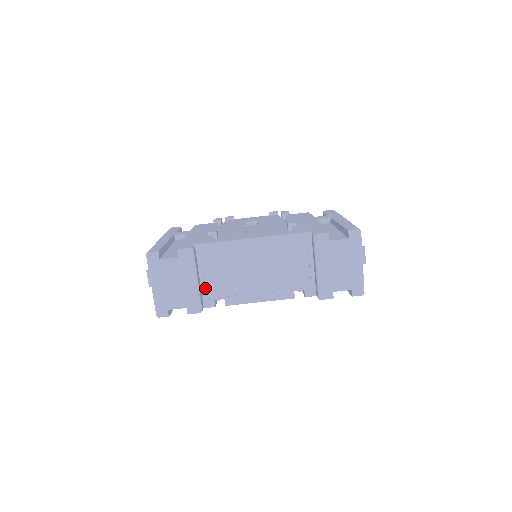
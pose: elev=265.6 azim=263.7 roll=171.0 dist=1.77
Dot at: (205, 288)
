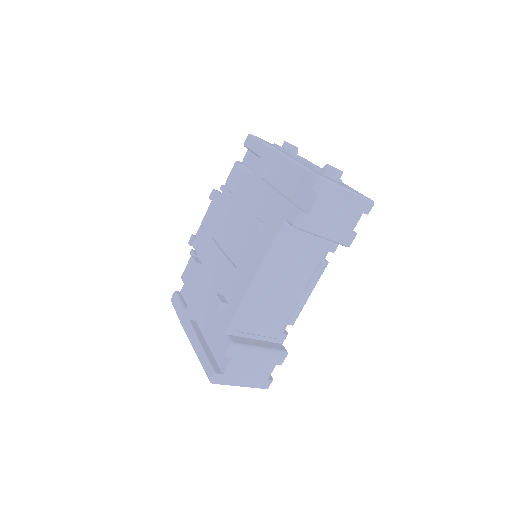
Dot at: (268, 338)
